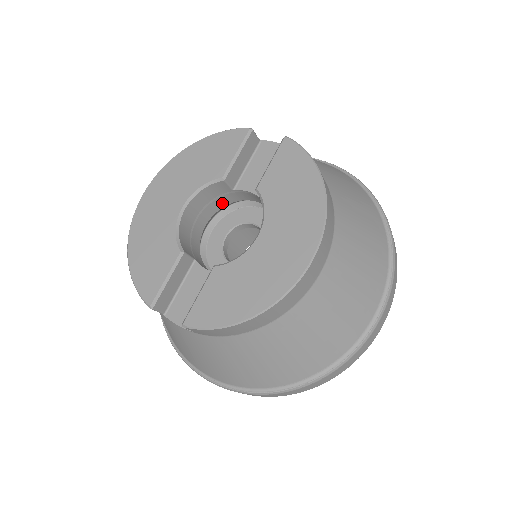
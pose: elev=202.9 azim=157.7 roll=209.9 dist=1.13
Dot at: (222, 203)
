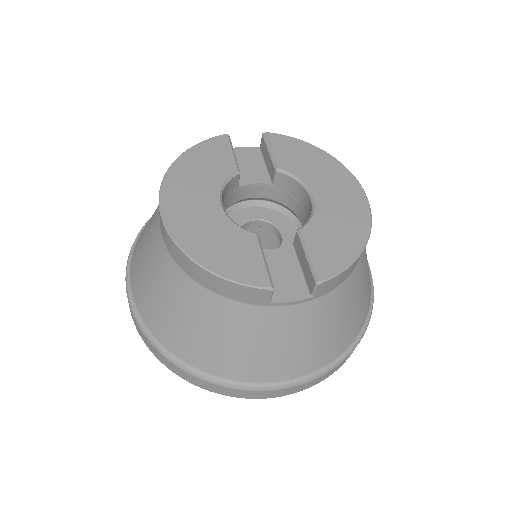
Dot at: (225, 207)
